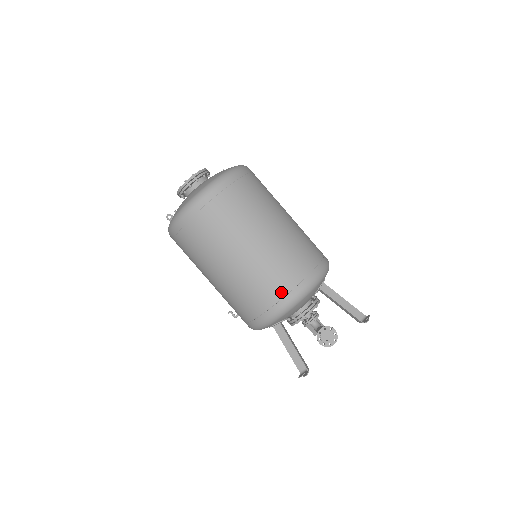
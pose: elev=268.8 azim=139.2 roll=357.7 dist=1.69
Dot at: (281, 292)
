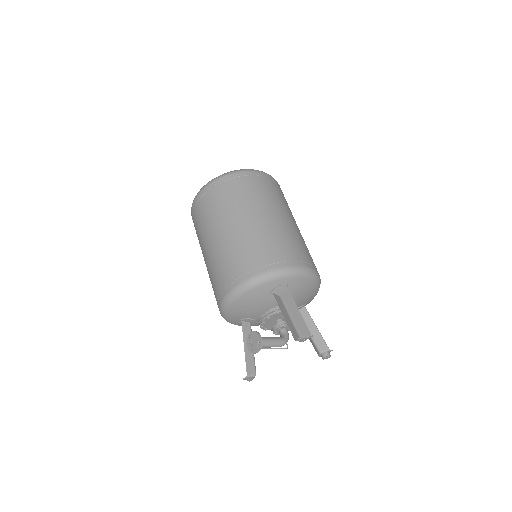
Dot at: (222, 286)
